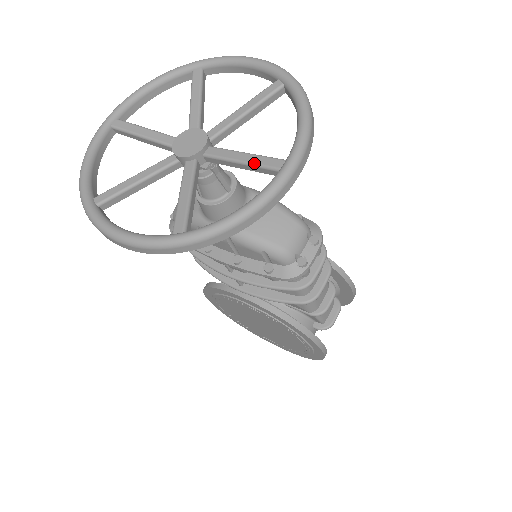
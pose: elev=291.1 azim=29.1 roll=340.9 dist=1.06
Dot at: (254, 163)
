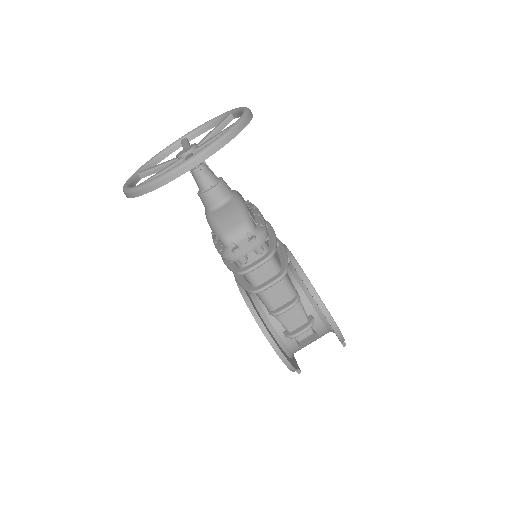
Dot at: occluded
